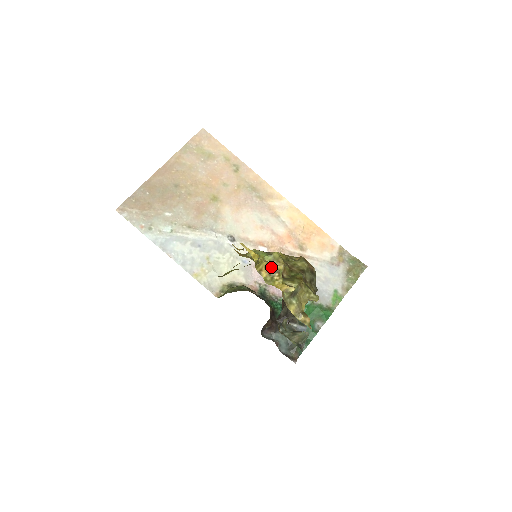
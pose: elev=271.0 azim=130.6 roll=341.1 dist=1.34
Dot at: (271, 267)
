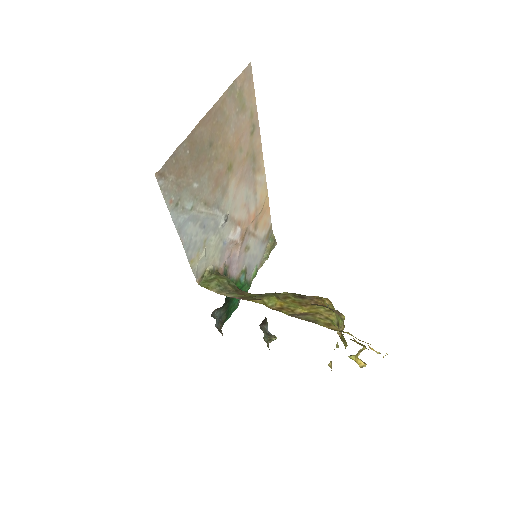
Dot at: (362, 348)
